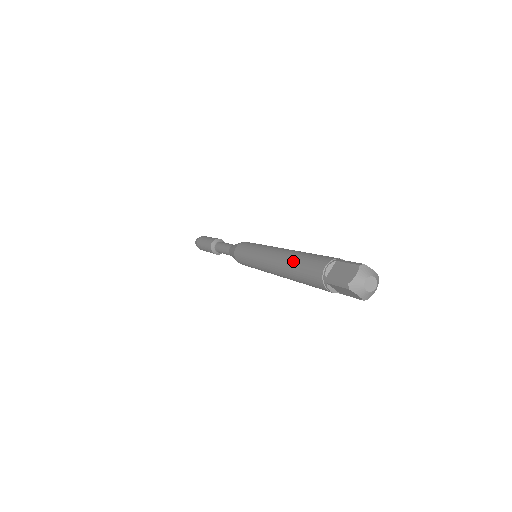
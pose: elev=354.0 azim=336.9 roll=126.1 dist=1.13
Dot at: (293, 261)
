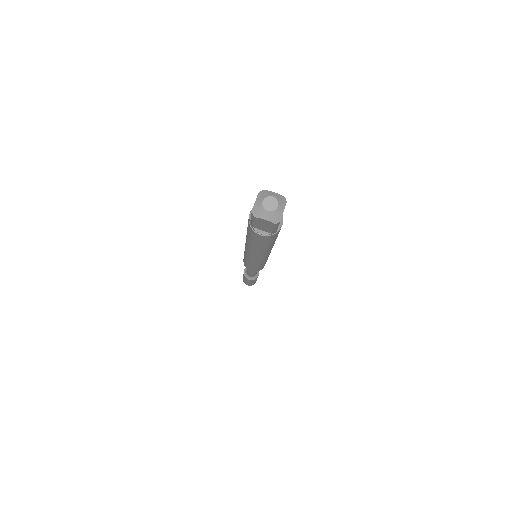
Dot at: occluded
